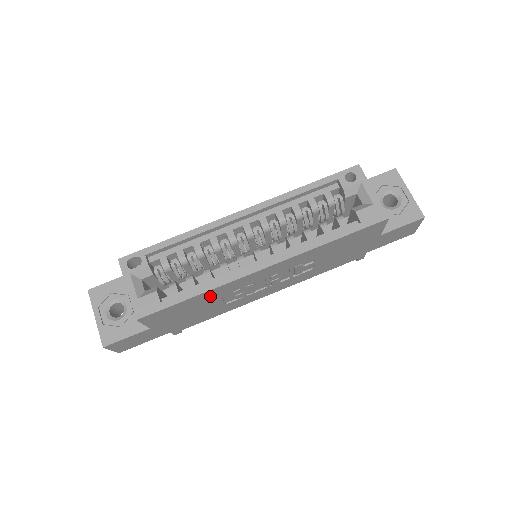
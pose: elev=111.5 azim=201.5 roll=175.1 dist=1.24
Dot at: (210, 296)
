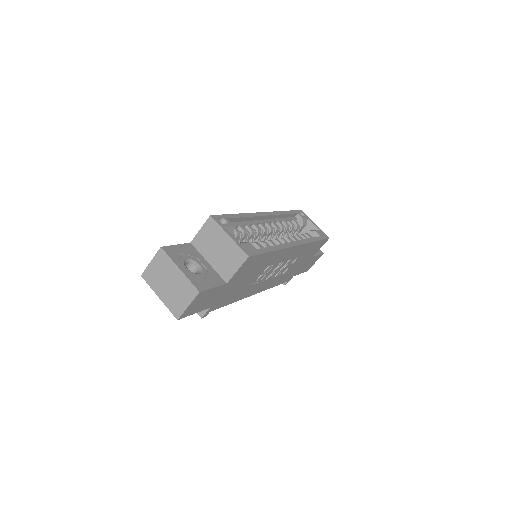
Dot at: (268, 260)
